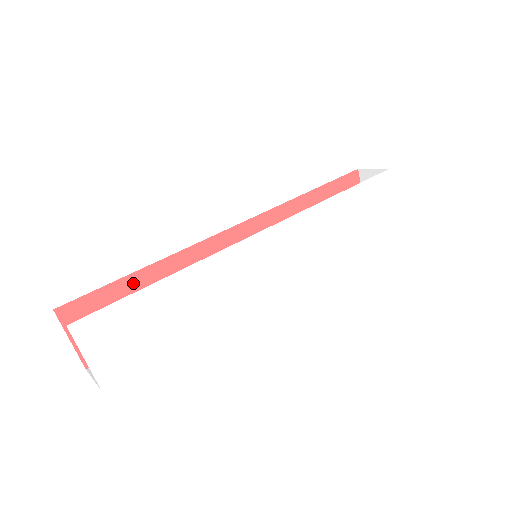
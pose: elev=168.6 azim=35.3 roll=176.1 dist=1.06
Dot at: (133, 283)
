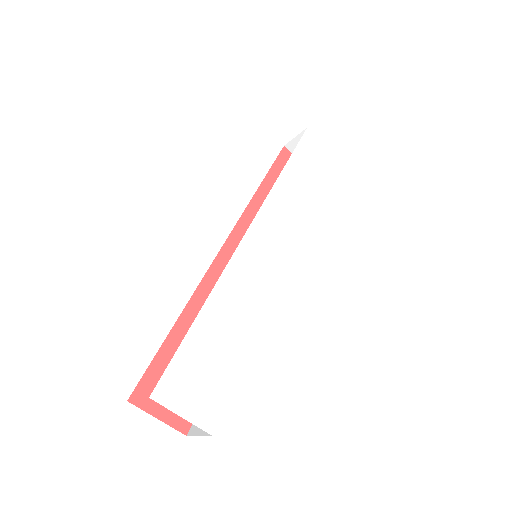
Dot at: (176, 340)
